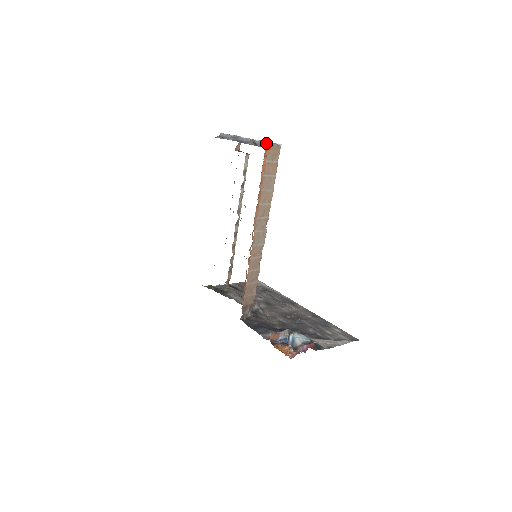
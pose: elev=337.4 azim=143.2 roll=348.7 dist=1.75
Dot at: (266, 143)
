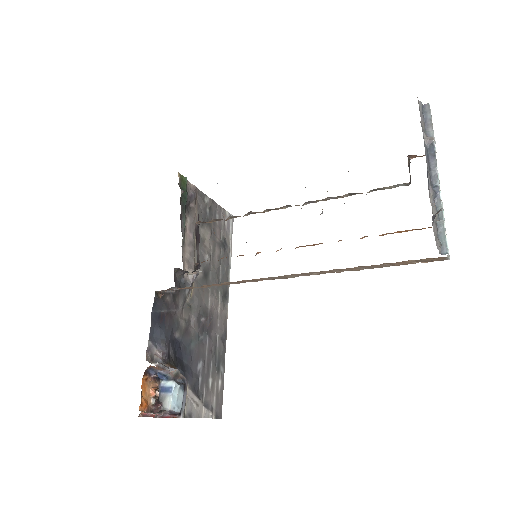
Dot at: (443, 228)
